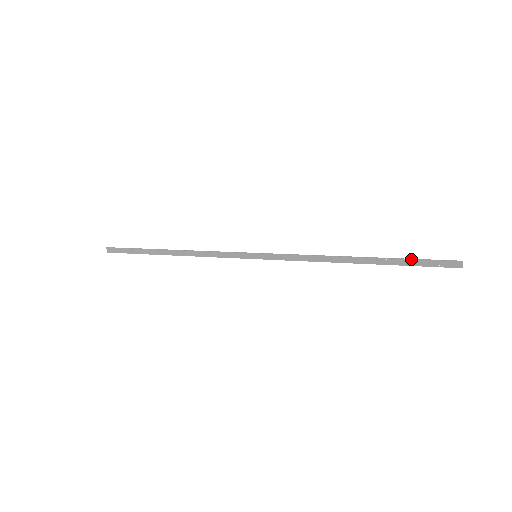
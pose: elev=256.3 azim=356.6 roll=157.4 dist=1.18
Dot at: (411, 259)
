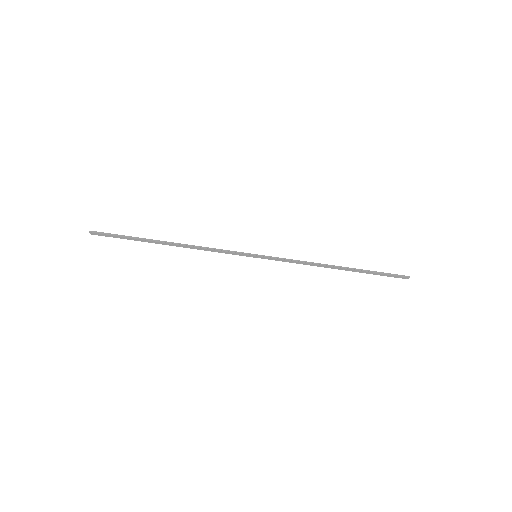
Dot at: (378, 273)
